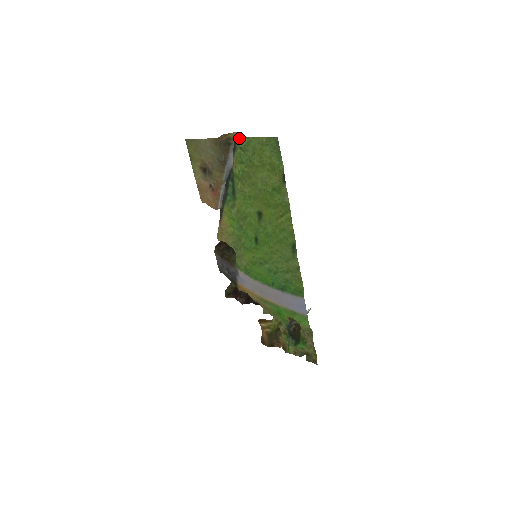
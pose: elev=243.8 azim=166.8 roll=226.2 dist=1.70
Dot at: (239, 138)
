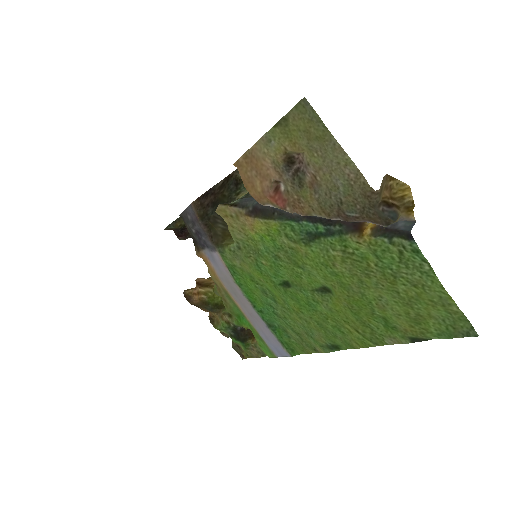
Dot at: (417, 249)
